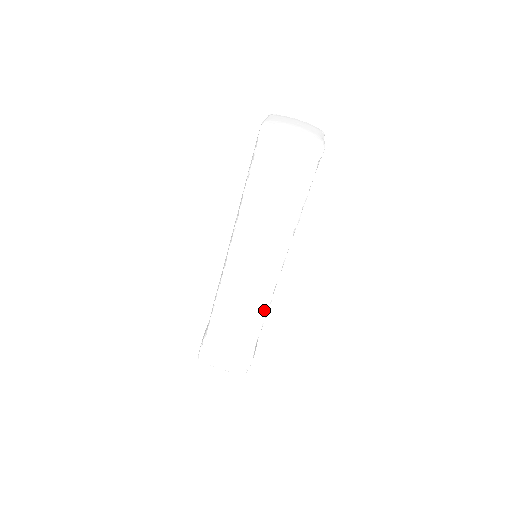
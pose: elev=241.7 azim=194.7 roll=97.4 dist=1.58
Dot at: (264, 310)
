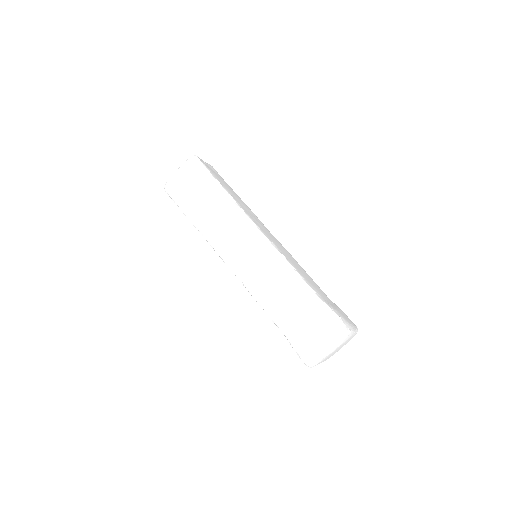
Dot at: (287, 267)
